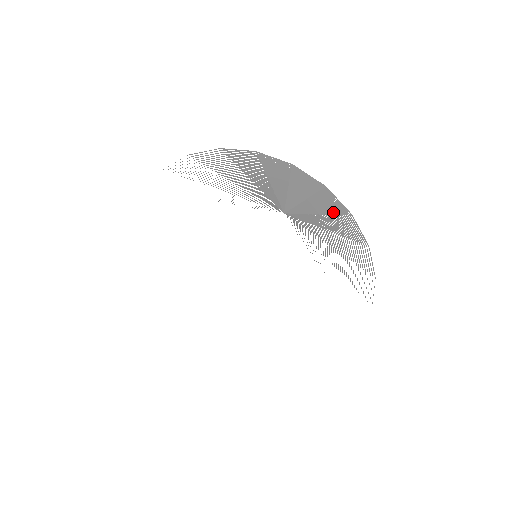
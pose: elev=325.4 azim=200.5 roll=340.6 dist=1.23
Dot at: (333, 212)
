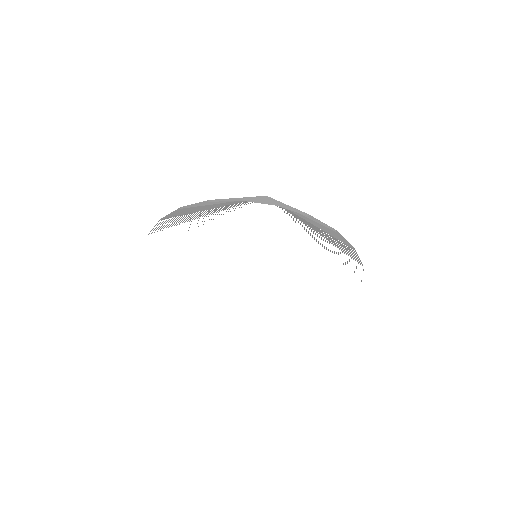
Dot at: occluded
